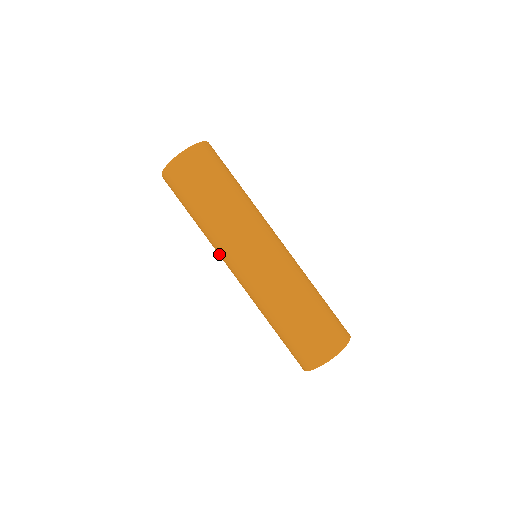
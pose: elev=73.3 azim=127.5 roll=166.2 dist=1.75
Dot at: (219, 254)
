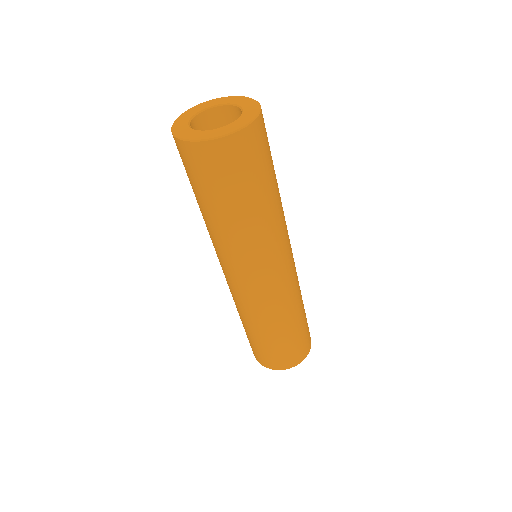
Dot at: (216, 252)
